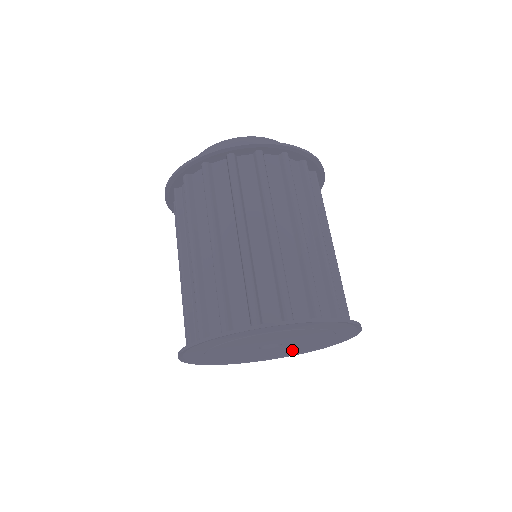
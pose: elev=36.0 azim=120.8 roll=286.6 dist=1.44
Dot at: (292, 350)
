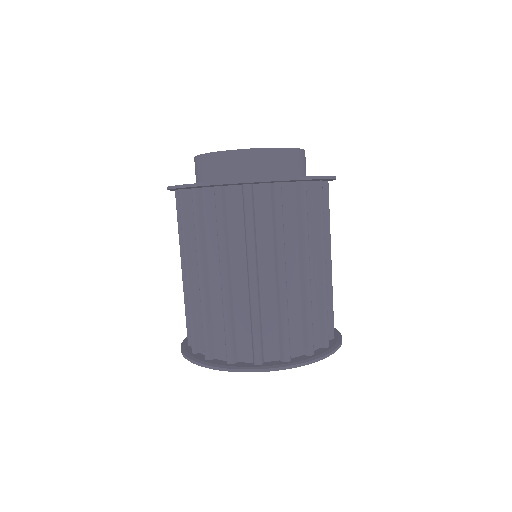
Dot at: occluded
